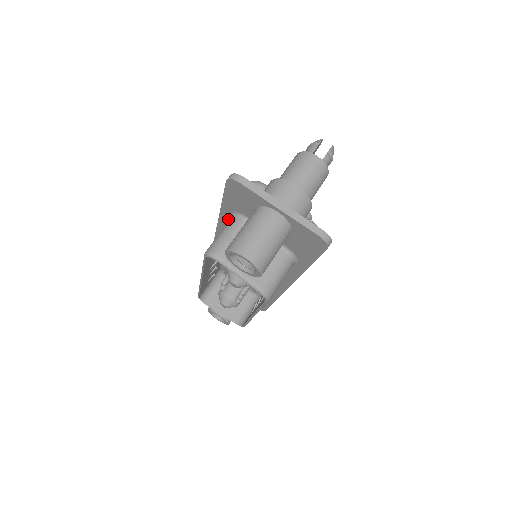
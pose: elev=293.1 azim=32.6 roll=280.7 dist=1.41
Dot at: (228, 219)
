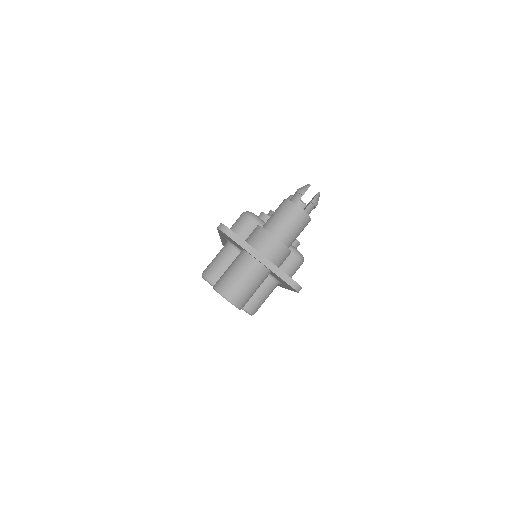
Dot at: occluded
